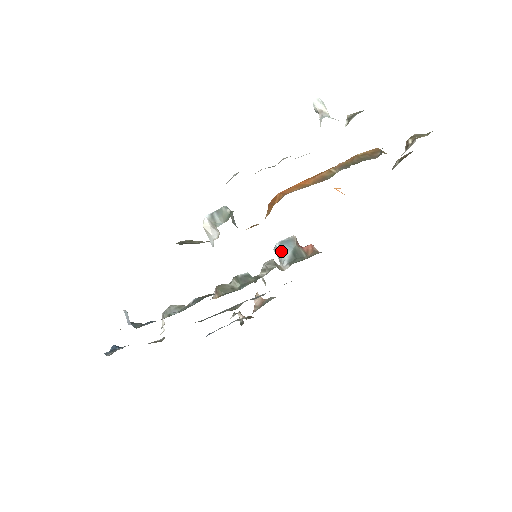
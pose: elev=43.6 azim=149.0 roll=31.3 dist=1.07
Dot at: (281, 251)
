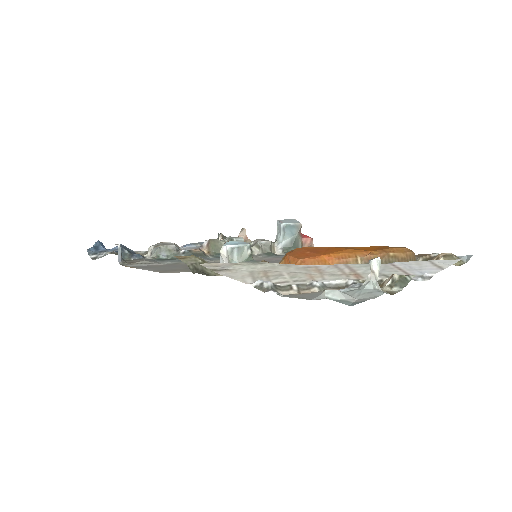
Dot at: (282, 232)
